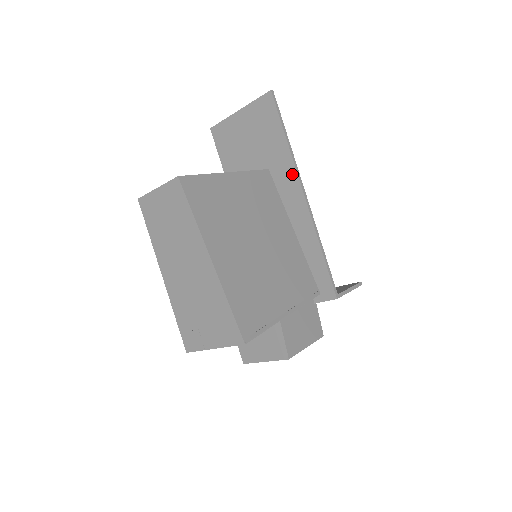
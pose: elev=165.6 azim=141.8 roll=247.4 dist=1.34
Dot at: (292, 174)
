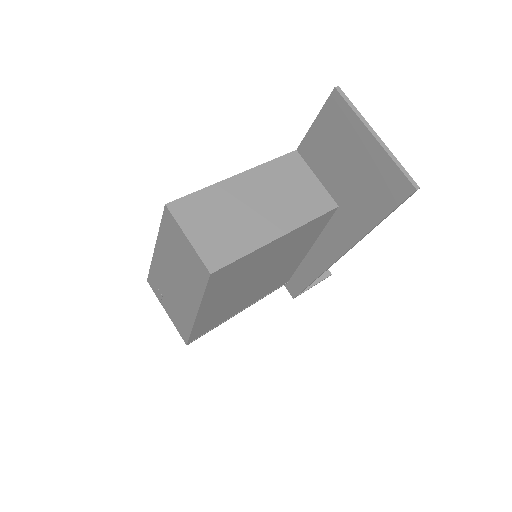
Dot at: (349, 240)
